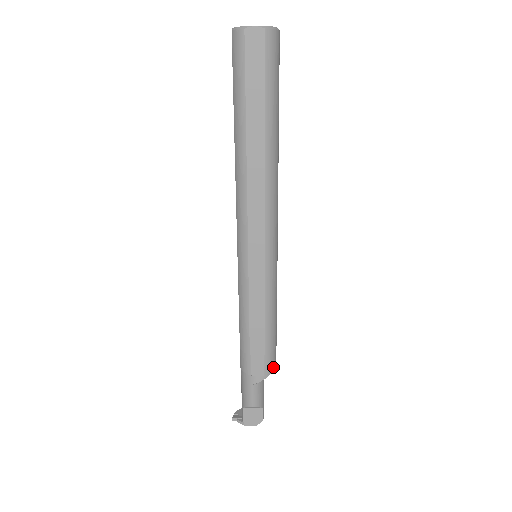
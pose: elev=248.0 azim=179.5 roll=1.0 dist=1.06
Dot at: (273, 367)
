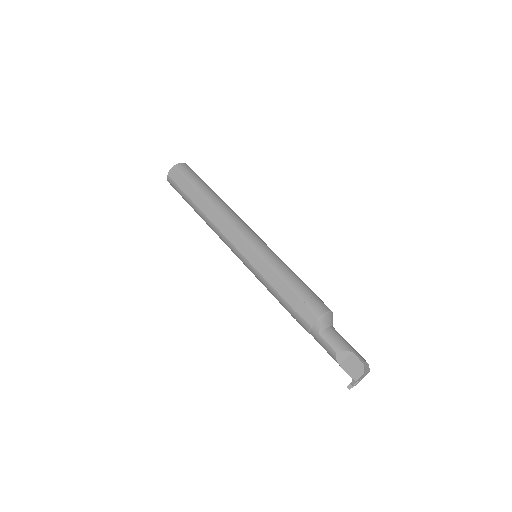
Dot at: (323, 310)
